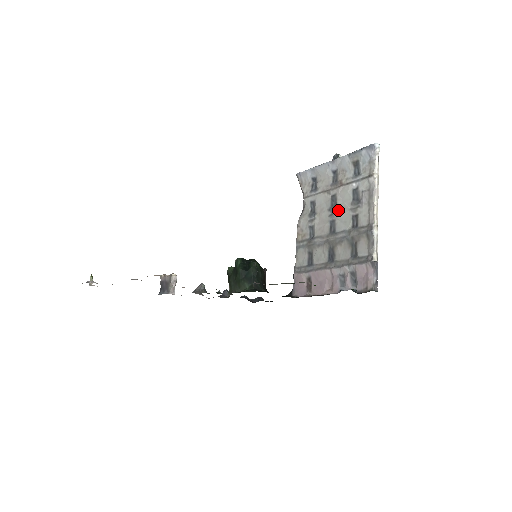
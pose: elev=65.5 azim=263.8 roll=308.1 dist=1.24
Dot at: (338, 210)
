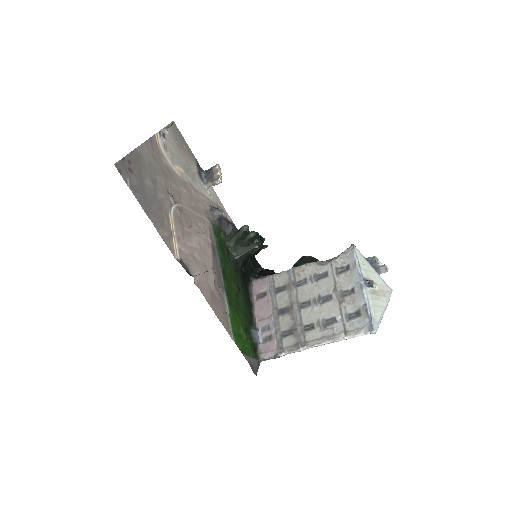
Dot at: (318, 306)
